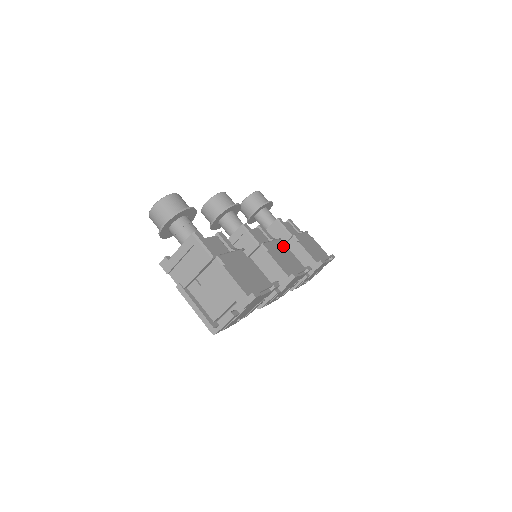
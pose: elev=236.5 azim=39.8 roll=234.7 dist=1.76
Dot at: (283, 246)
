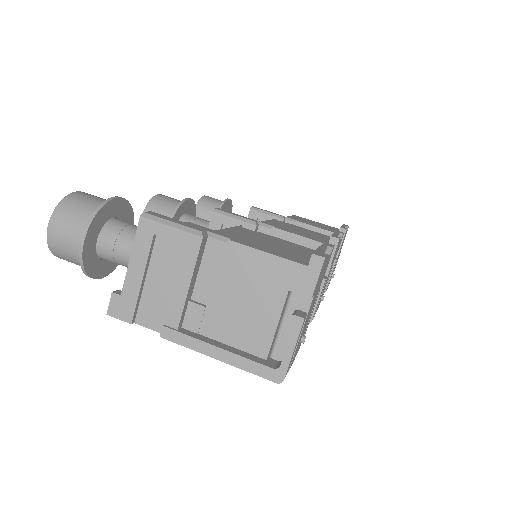
Dot at: (285, 223)
